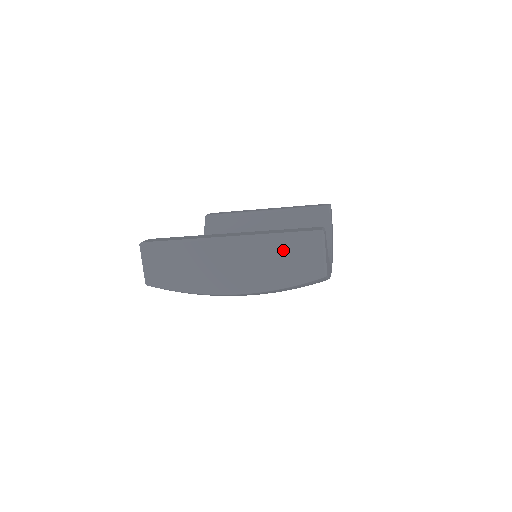
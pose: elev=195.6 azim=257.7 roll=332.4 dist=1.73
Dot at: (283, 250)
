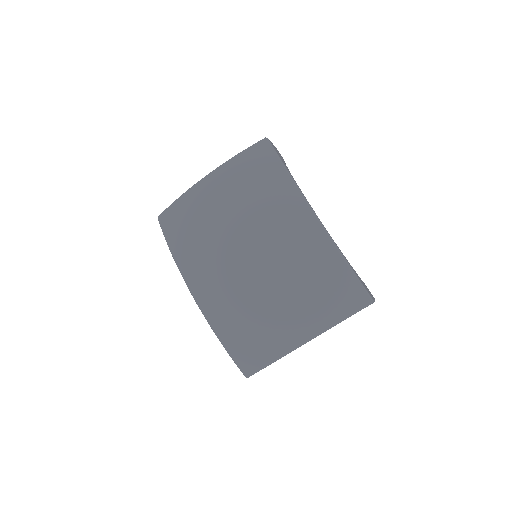
Dot at: occluded
